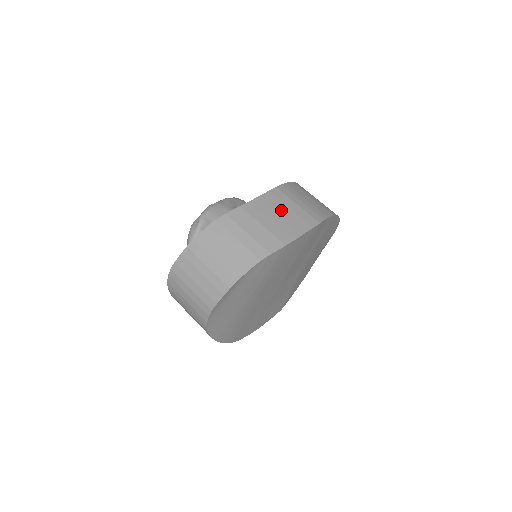
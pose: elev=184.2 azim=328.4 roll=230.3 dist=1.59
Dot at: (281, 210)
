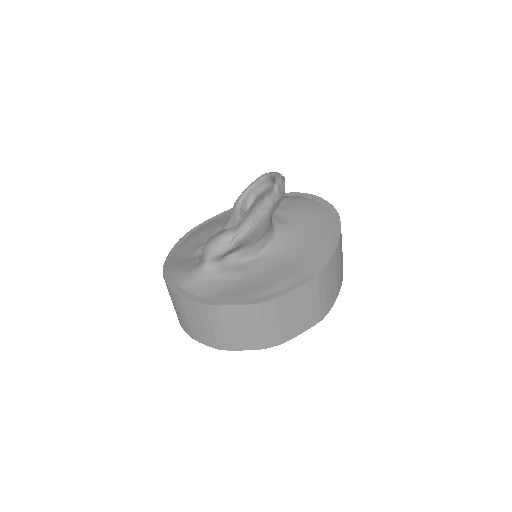
Dot at: (303, 306)
